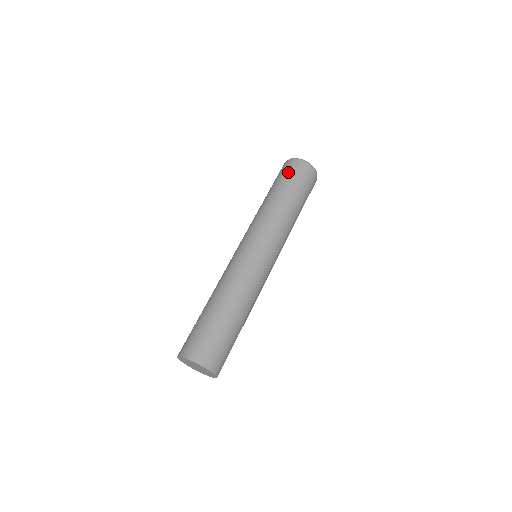
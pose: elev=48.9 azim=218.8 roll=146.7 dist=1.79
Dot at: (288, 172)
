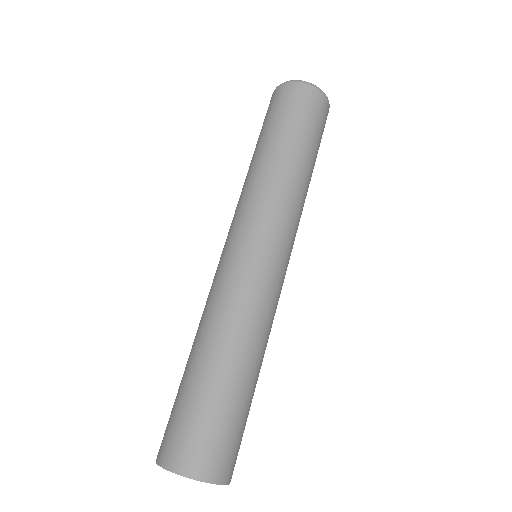
Dot at: (268, 111)
